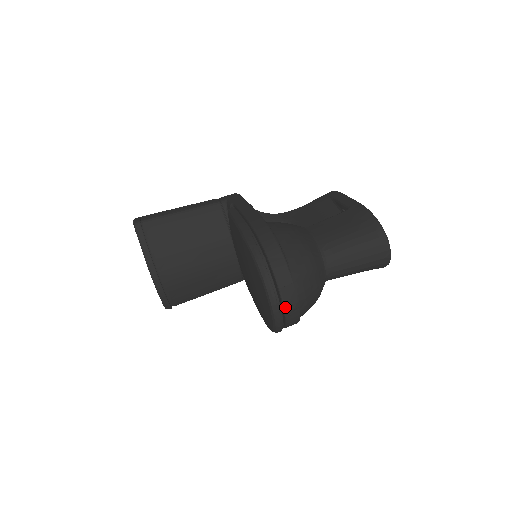
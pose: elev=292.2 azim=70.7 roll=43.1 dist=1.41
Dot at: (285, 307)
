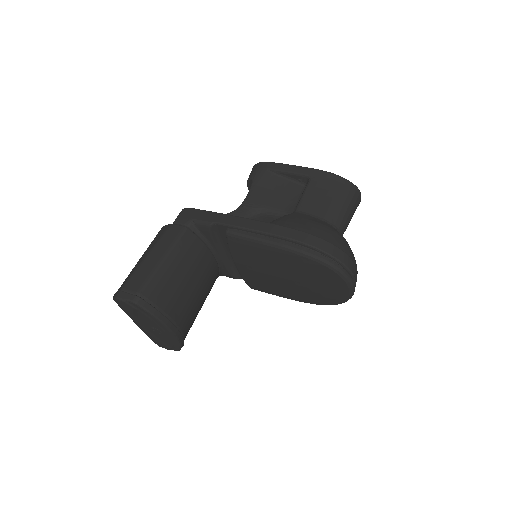
Dot at: occluded
